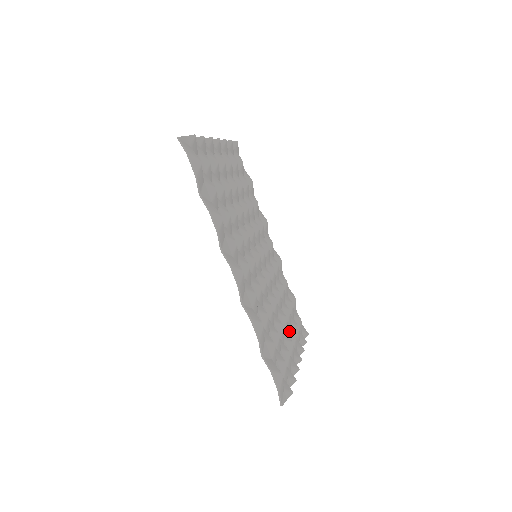
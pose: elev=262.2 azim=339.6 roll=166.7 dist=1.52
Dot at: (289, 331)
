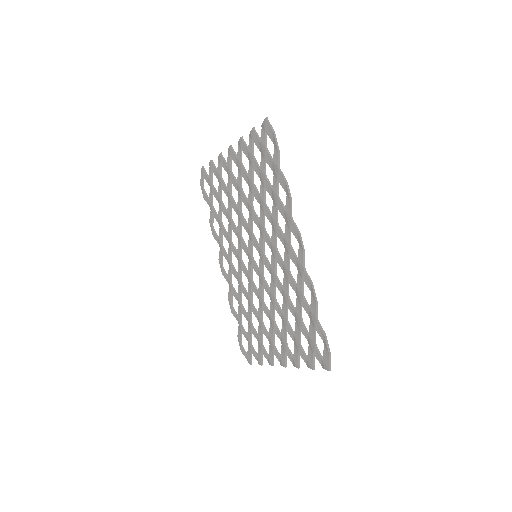
Dot at: occluded
